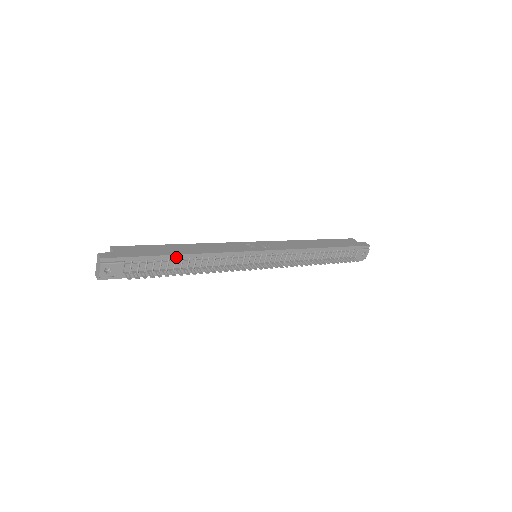
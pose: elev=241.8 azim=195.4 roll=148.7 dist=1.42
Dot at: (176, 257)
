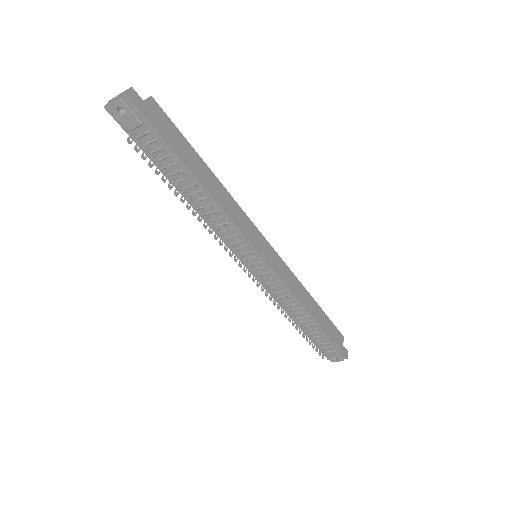
Dot at: (191, 176)
